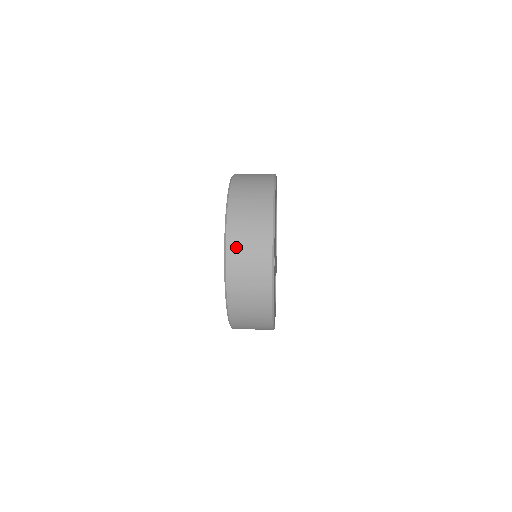
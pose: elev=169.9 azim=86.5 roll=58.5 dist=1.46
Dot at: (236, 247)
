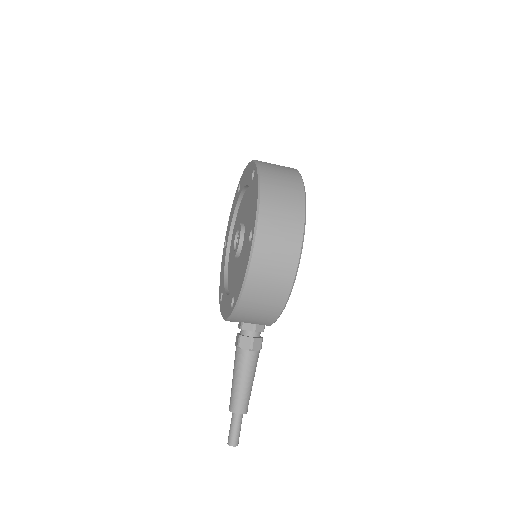
Dot at: (265, 162)
